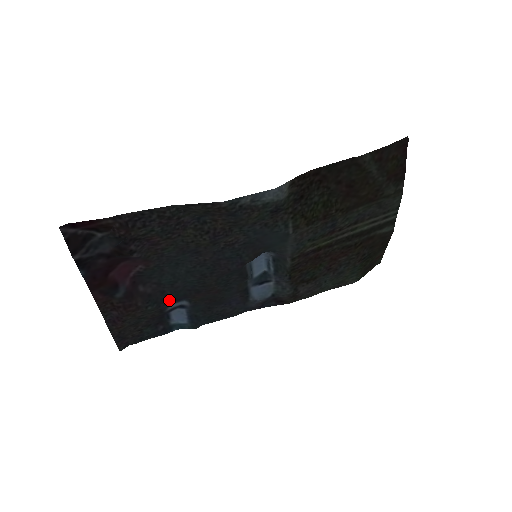
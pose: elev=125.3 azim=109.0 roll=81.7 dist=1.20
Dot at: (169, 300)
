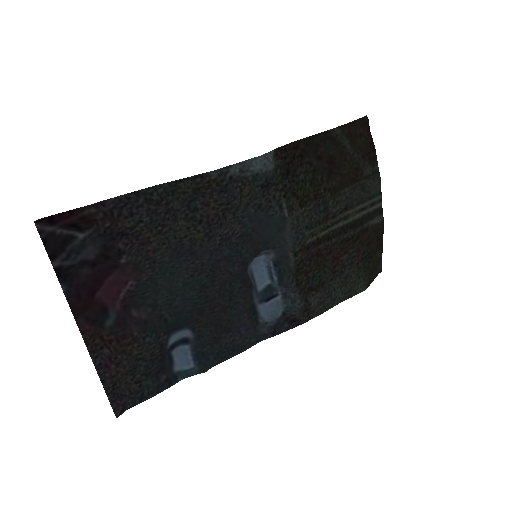
Dot at: (169, 327)
